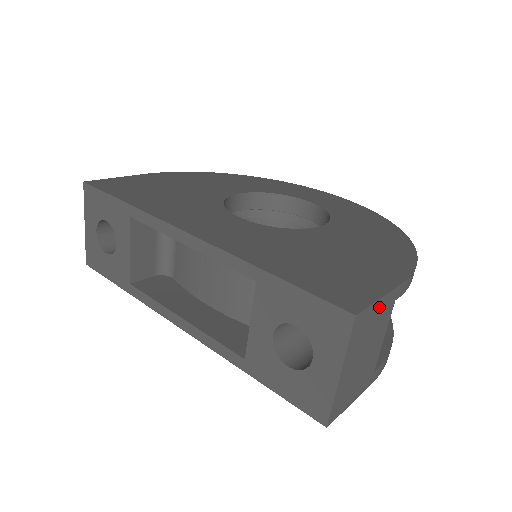
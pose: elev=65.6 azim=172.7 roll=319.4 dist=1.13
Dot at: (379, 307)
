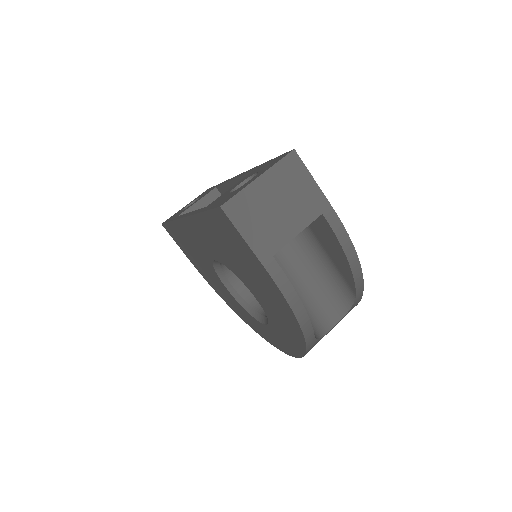
Dot at: (310, 186)
